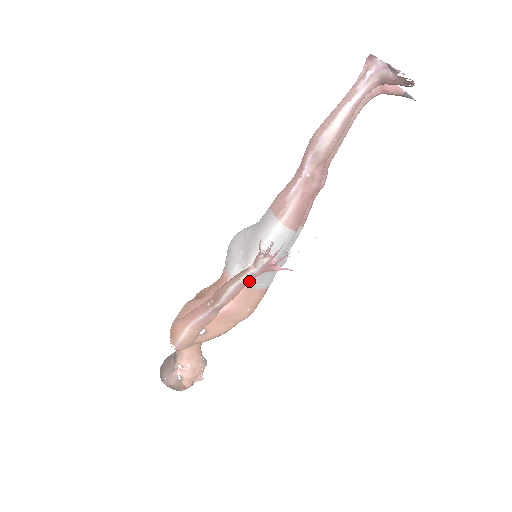
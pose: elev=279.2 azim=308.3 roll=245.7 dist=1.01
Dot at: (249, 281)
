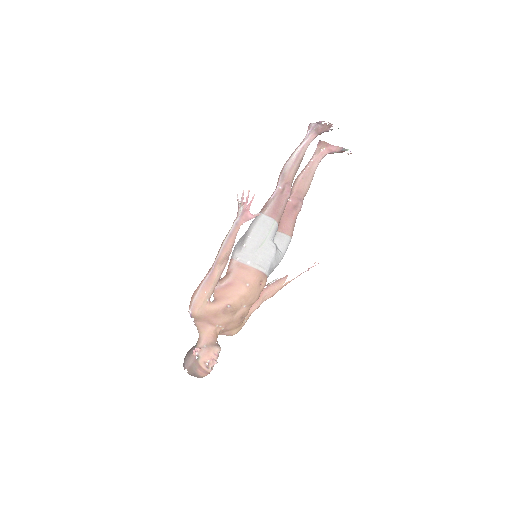
Dot at: (235, 231)
